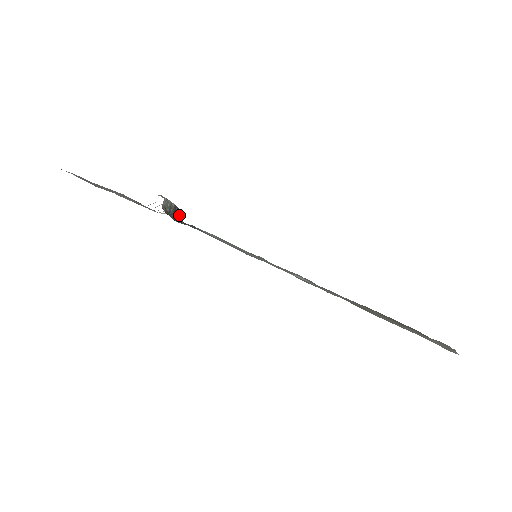
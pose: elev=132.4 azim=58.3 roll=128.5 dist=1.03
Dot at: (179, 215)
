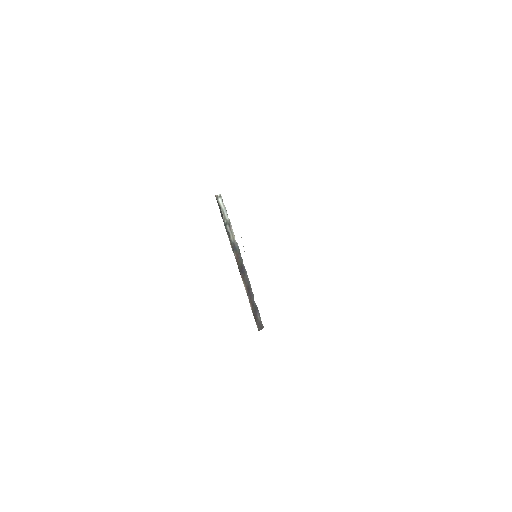
Dot at: (248, 289)
